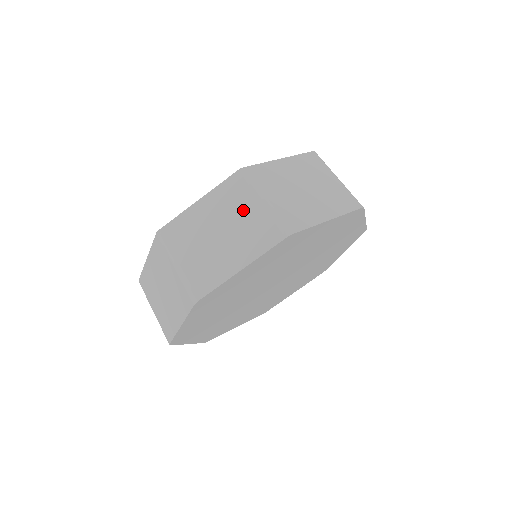
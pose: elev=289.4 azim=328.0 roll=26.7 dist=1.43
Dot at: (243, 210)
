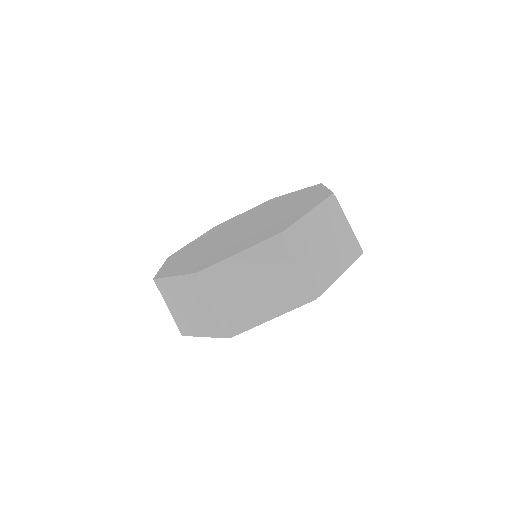
Dot at: (280, 271)
